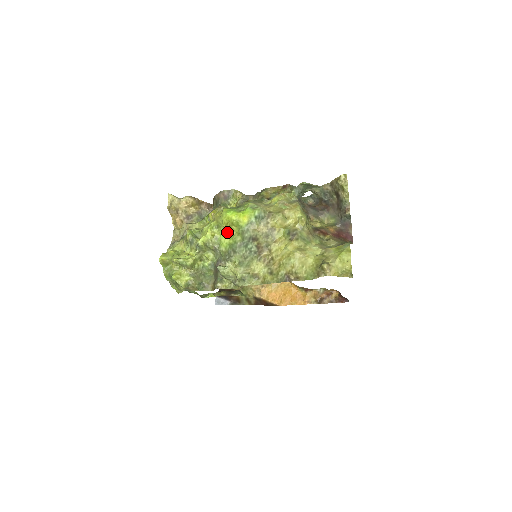
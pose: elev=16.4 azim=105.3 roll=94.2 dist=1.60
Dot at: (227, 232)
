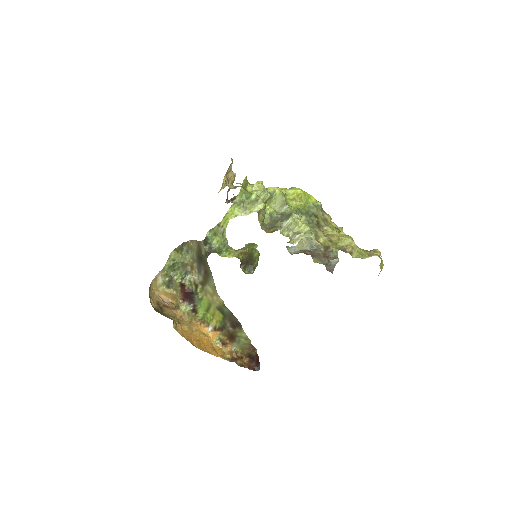
Dot at: (296, 200)
